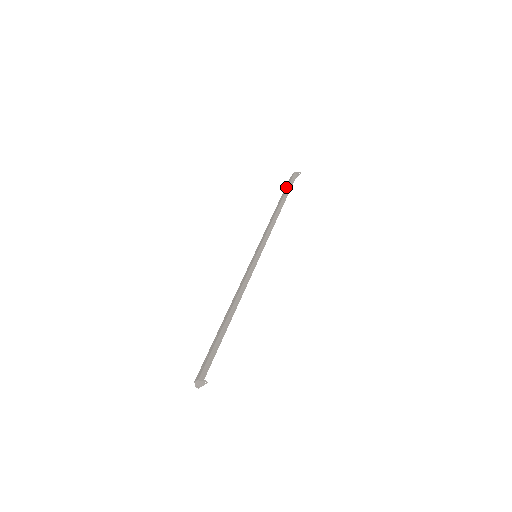
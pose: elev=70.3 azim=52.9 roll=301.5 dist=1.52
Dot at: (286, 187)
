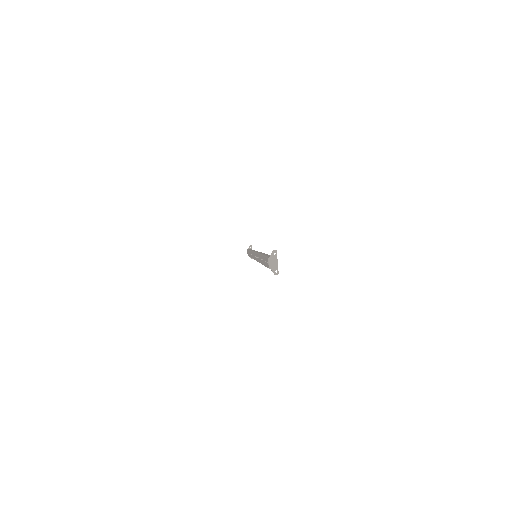
Dot at: (248, 253)
